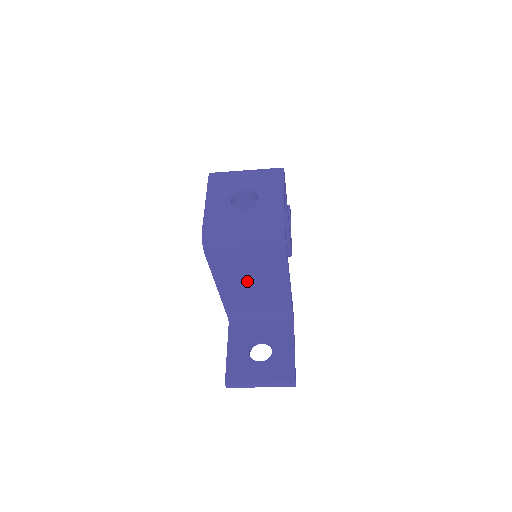
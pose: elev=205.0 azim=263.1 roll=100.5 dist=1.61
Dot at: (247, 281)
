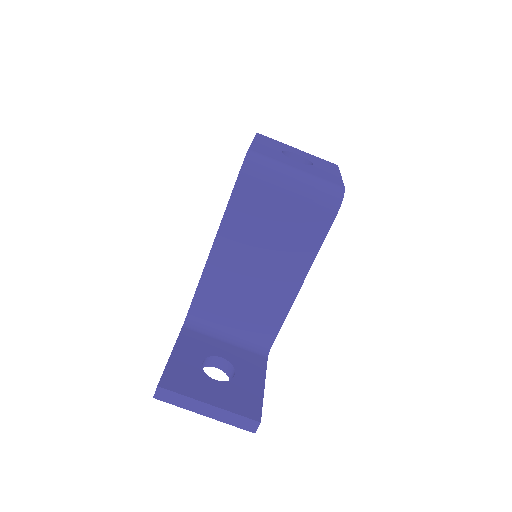
Dot at: (256, 253)
